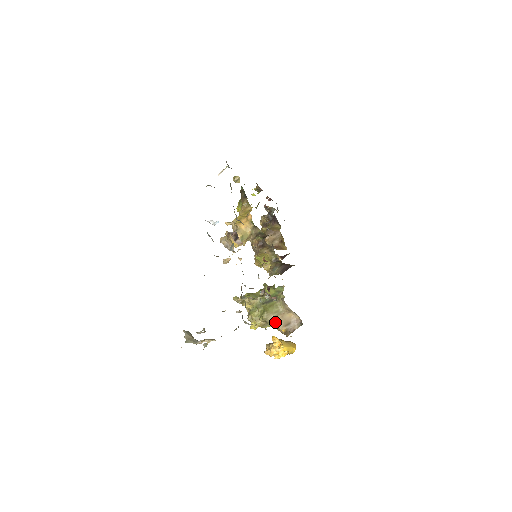
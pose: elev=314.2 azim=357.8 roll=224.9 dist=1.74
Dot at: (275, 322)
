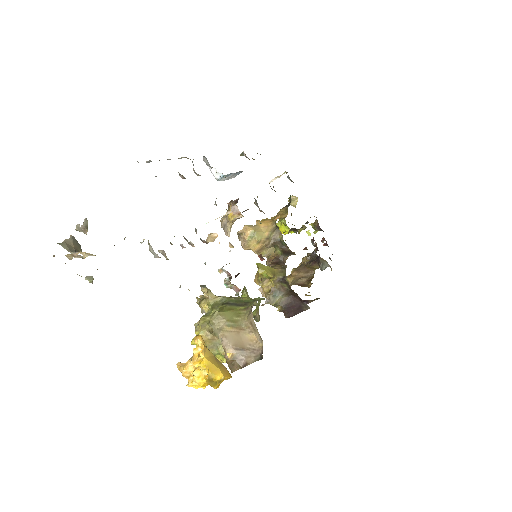
Dot at: (223, 333)
